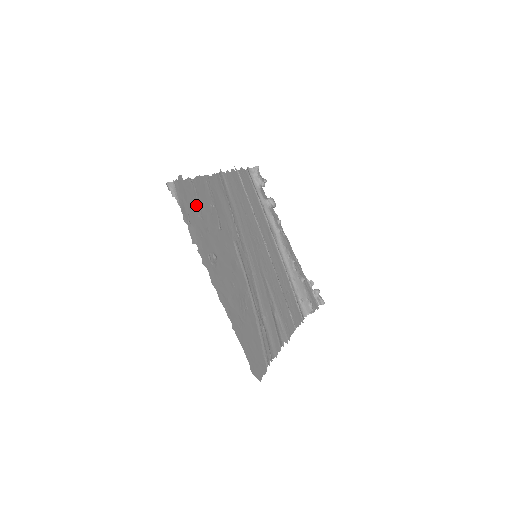
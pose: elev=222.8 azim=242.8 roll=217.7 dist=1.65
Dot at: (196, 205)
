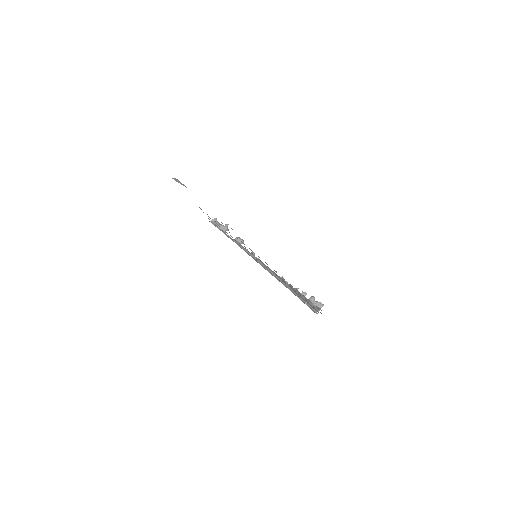
Dot at: occluded
